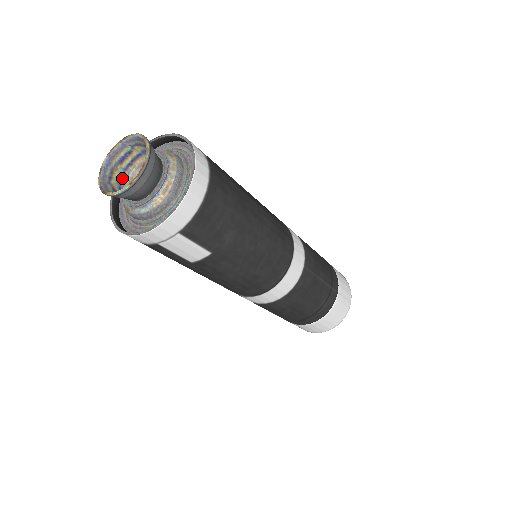
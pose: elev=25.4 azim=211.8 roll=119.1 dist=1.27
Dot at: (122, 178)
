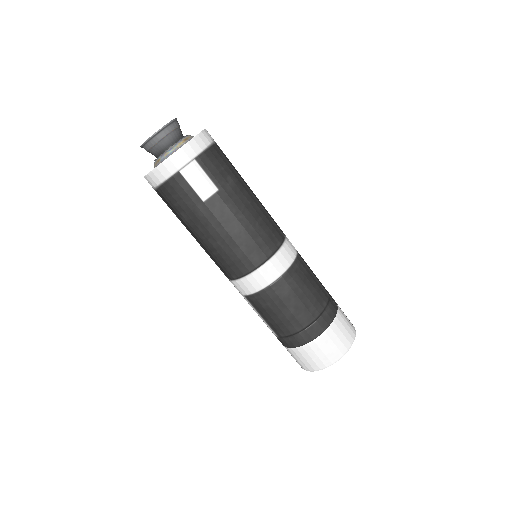
Dot at: occluded
